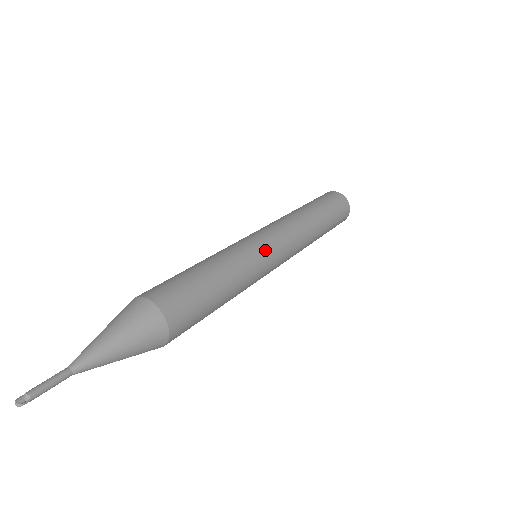
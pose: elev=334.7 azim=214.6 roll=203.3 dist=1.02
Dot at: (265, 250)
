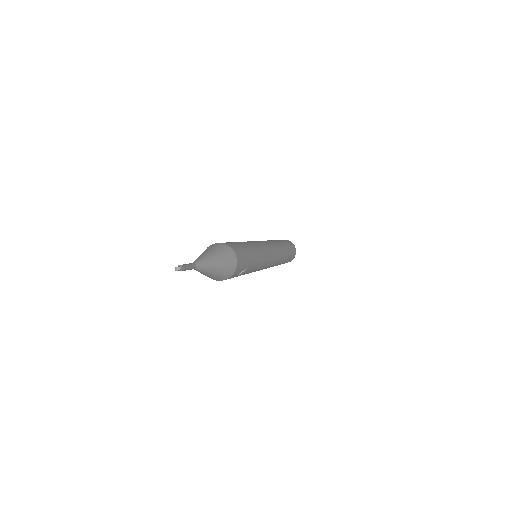
Dot at: (260, 243)
